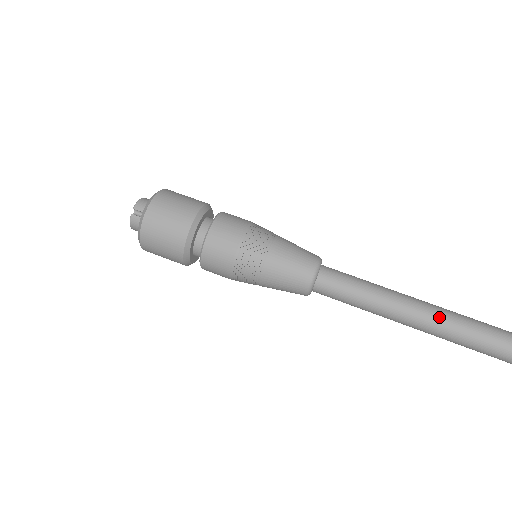
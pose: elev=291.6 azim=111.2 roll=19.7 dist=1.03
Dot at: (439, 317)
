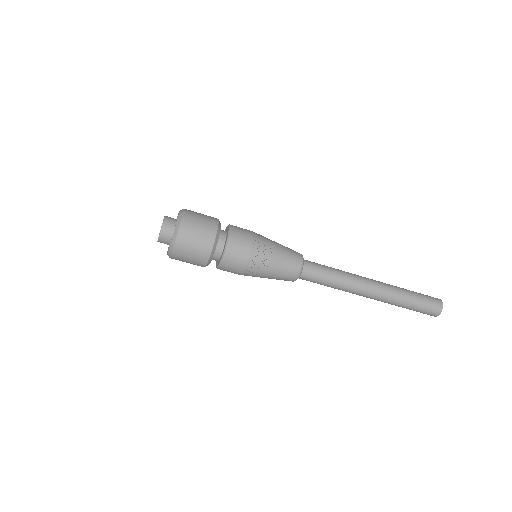
Dot at: occluded
